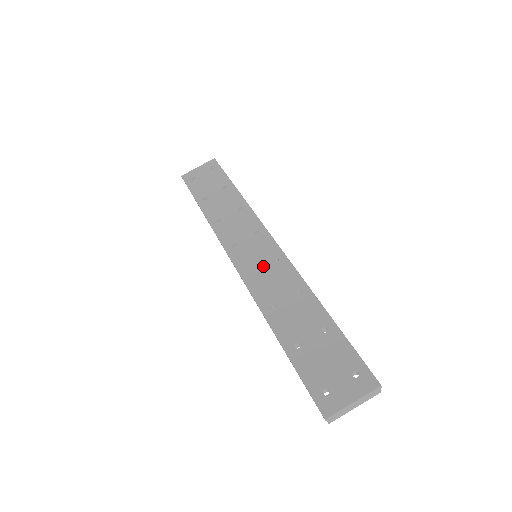
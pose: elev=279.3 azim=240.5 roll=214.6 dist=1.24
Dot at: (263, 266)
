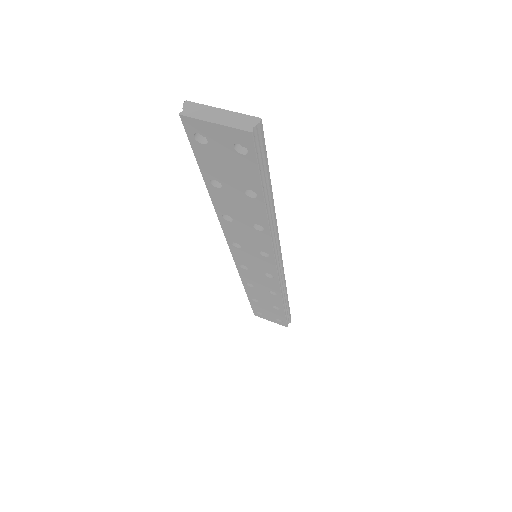
Dot at: occluded
